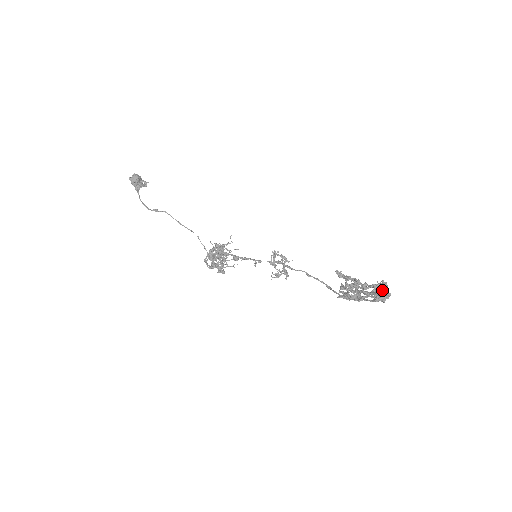
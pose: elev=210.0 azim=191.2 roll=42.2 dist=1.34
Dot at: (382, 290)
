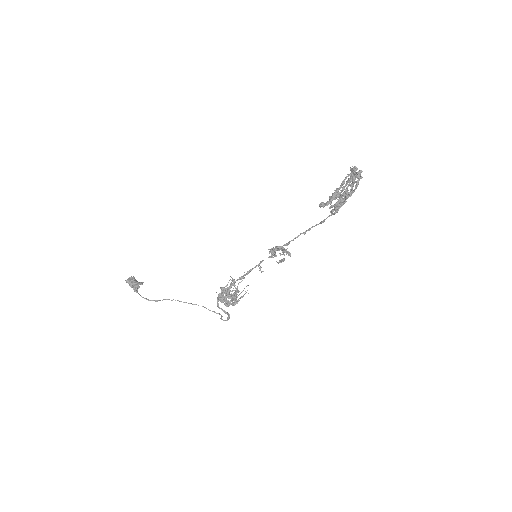
Dot at: (353, 168)
